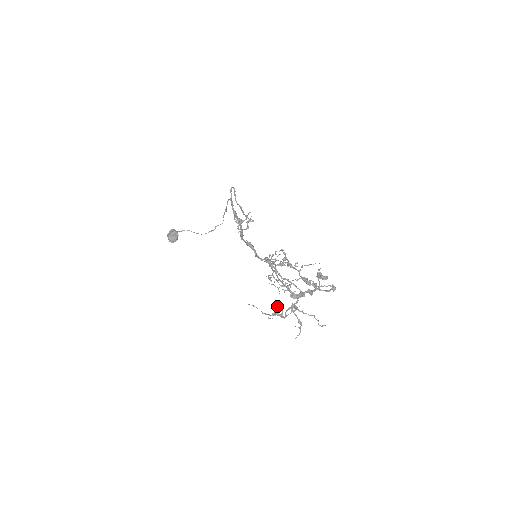
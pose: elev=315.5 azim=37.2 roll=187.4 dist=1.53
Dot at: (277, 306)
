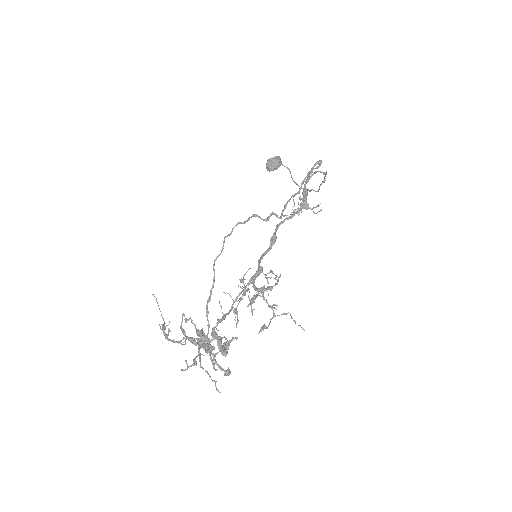
Dot at: (168, 324)
